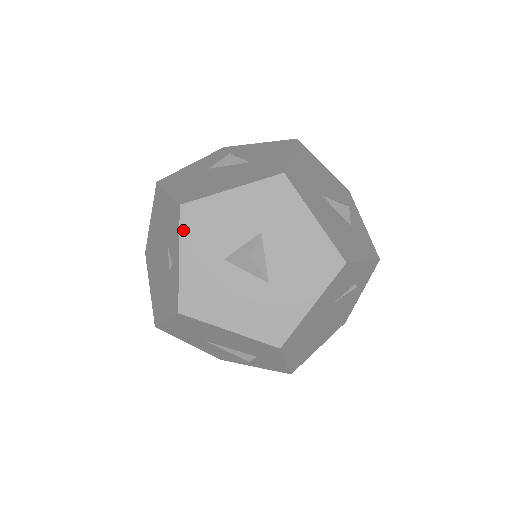
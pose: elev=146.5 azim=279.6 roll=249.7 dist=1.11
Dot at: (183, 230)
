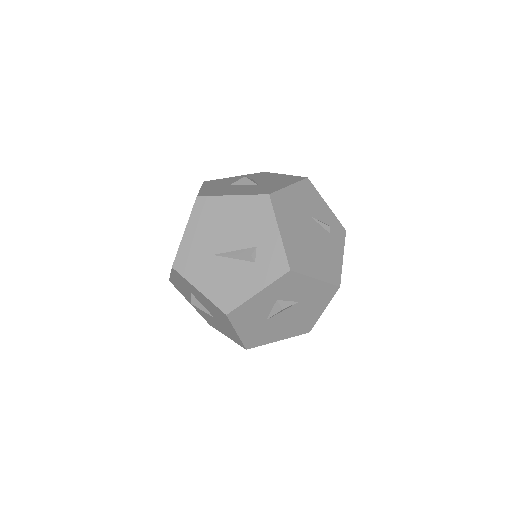
Dot at: (205, 184)
